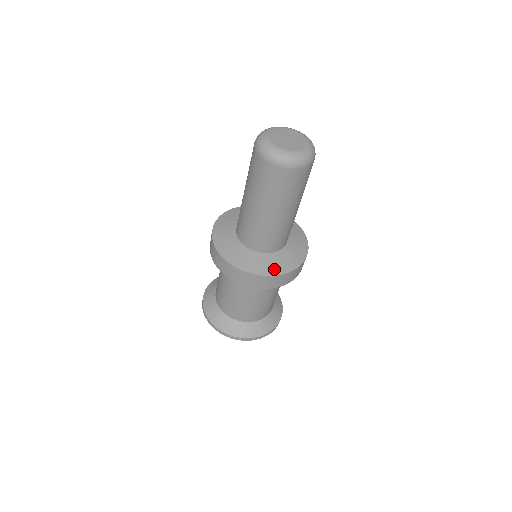
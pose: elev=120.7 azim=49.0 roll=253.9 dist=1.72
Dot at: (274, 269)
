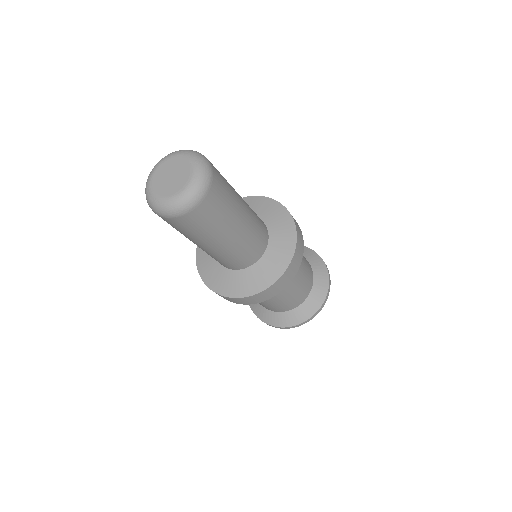
Dot at: (240, 290)
